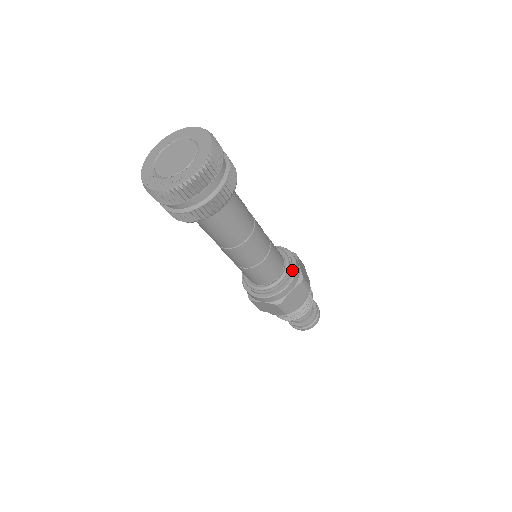
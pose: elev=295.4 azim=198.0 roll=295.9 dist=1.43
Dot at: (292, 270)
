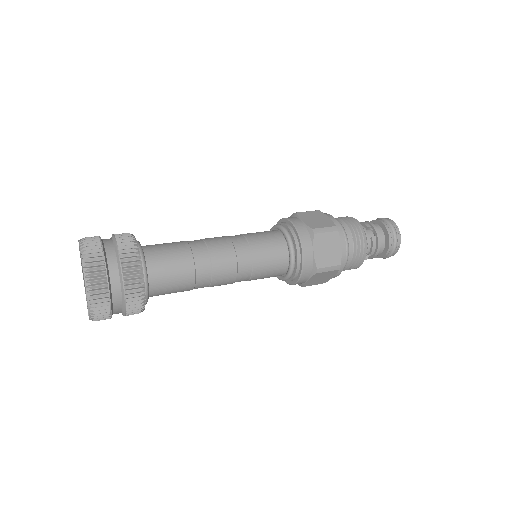
Dot at: (295, 234)
